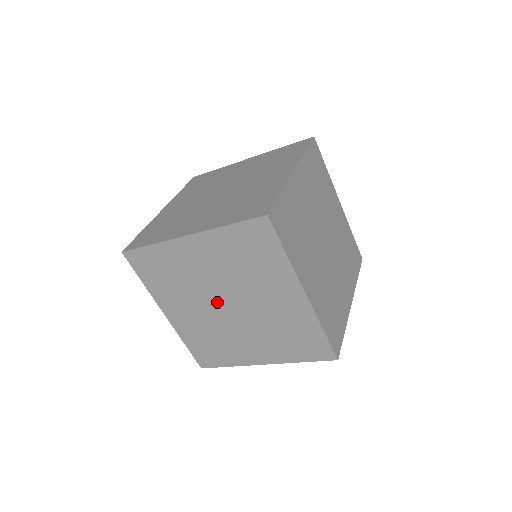
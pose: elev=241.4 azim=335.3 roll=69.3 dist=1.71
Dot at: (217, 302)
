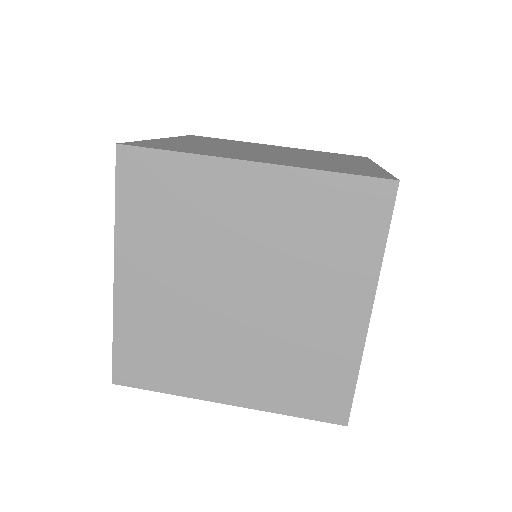
Dot at: (228, 307)
